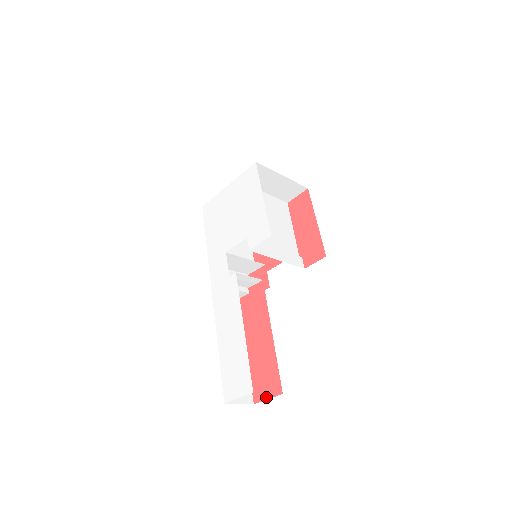
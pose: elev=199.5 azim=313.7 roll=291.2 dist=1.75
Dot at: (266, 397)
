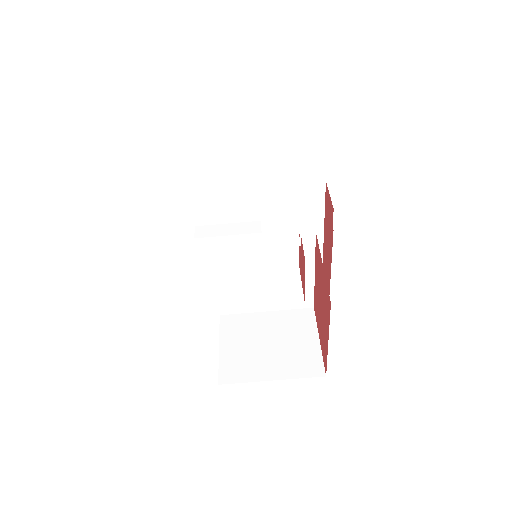
Dot at: occluded
